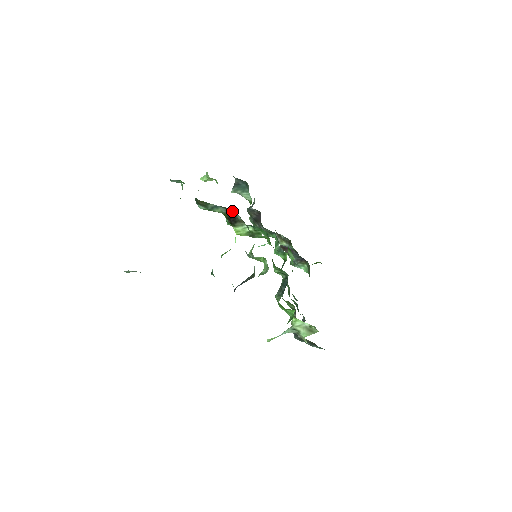
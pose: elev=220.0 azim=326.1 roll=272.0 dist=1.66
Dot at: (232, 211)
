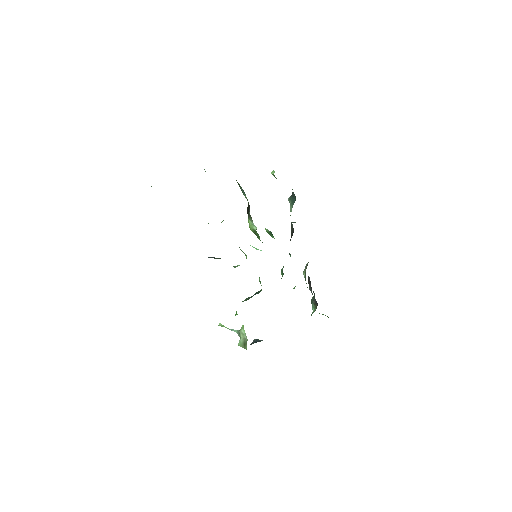
Dot at: occluded
